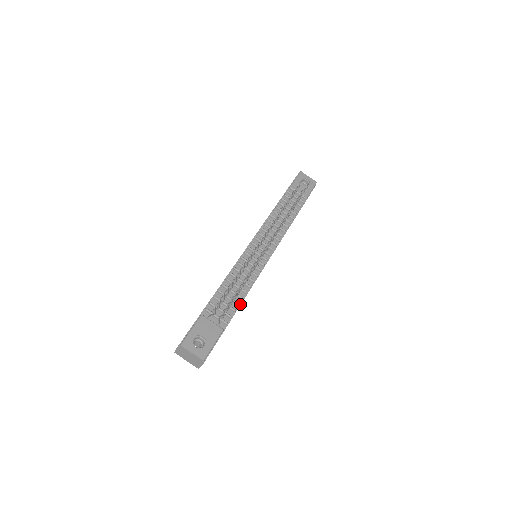
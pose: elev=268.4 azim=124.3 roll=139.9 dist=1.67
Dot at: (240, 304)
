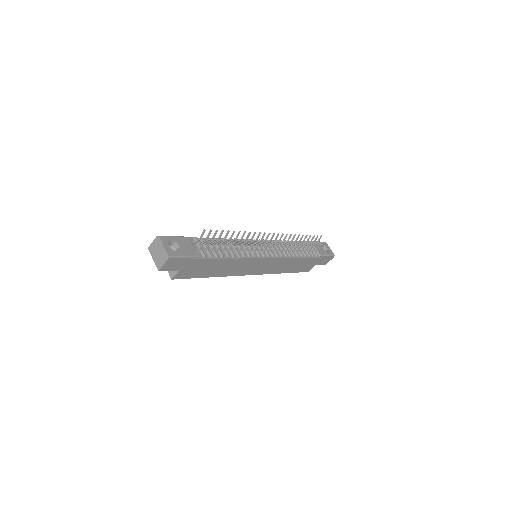
Dot at: (223, 258)
